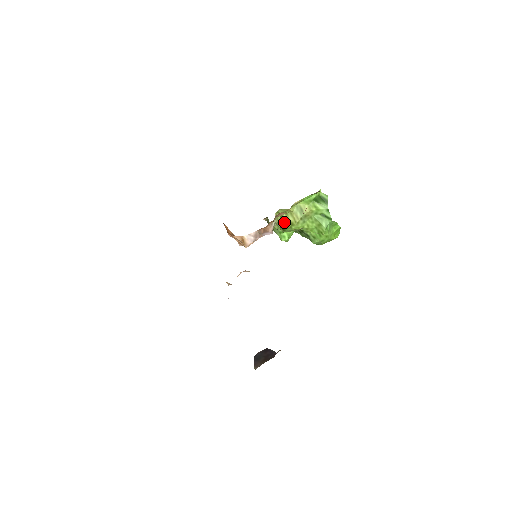
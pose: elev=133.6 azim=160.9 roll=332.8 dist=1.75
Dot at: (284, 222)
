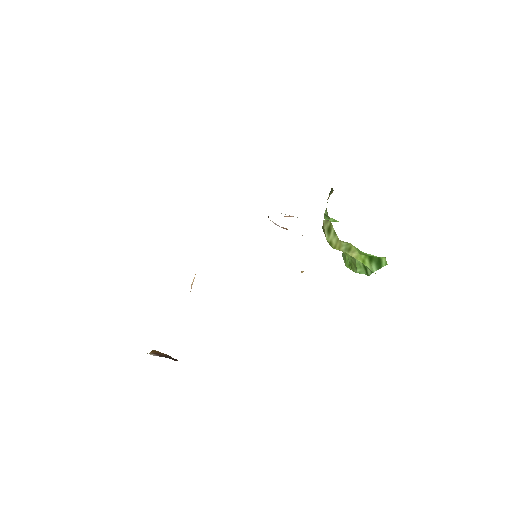
Dot at: (327, 233)
